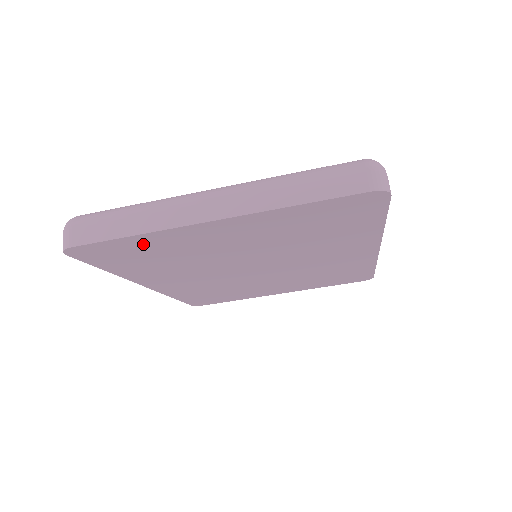
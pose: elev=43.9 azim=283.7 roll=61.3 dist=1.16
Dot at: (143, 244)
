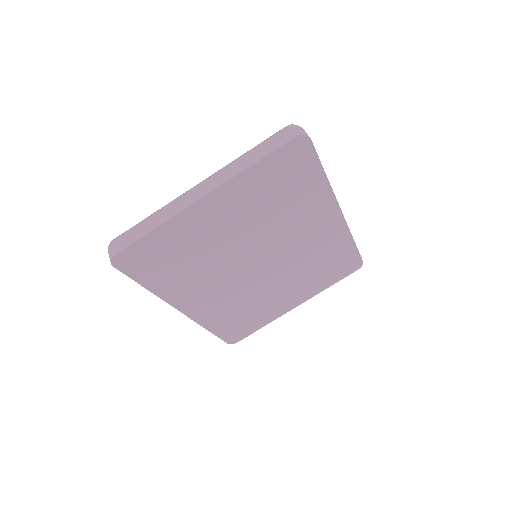
Dot at: (164, 240)
